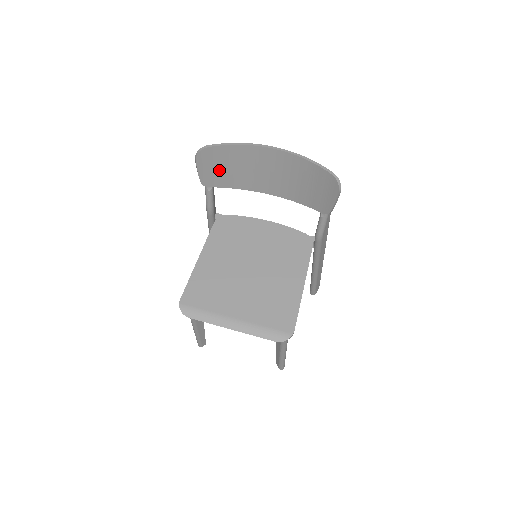
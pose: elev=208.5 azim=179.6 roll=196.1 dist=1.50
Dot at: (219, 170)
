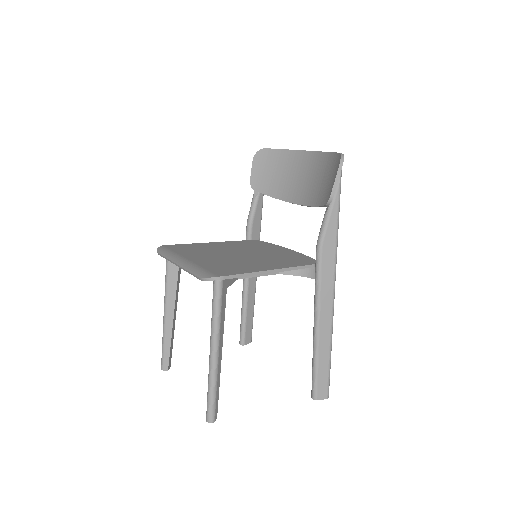
Dot at: (267, 174)
